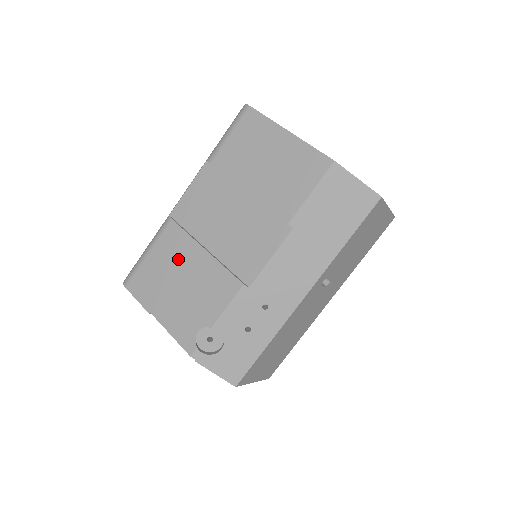
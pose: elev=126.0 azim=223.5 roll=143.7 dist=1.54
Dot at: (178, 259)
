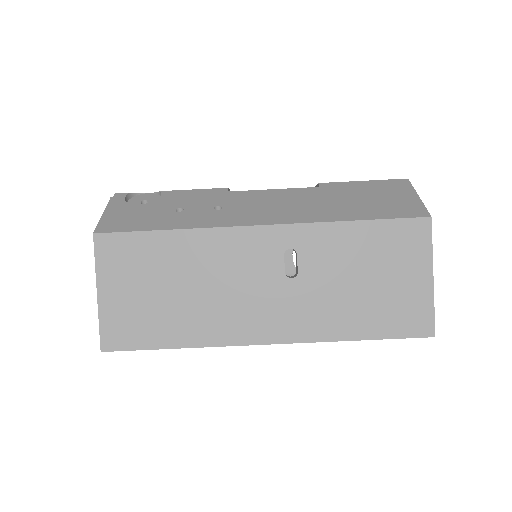
Dot at: occluded
